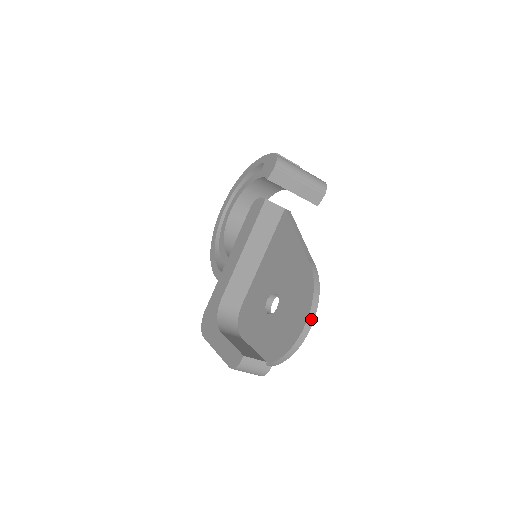
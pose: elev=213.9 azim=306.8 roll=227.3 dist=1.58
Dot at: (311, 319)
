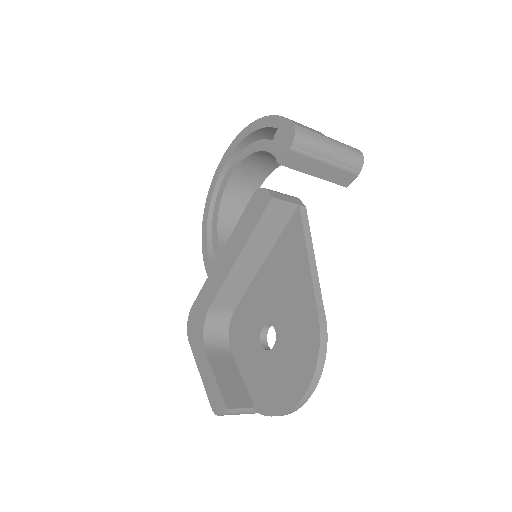
Dot at: (310, 392)
